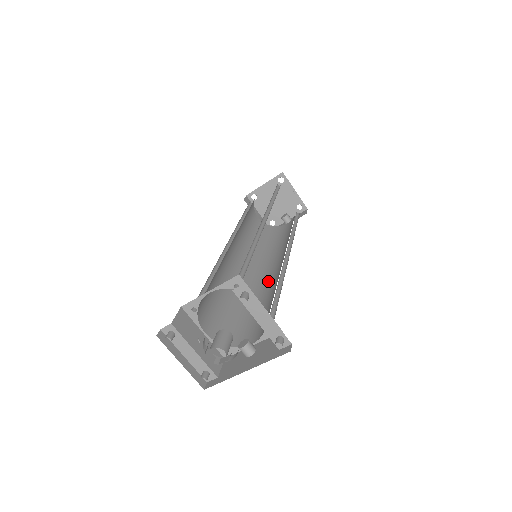
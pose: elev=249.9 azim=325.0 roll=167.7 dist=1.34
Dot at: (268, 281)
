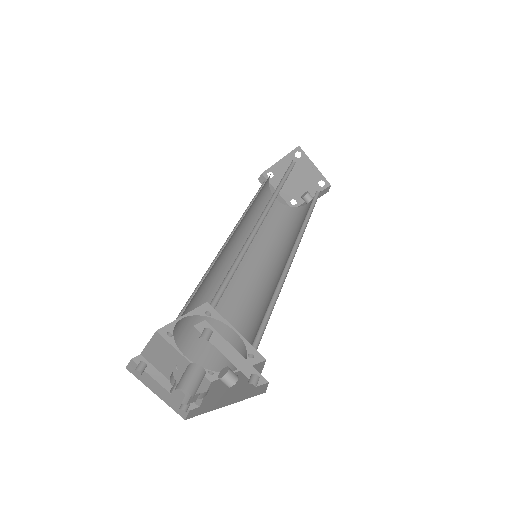
Dot at: (271, 283)
